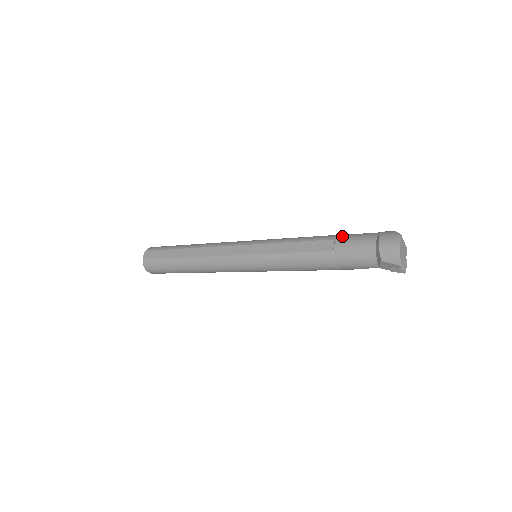
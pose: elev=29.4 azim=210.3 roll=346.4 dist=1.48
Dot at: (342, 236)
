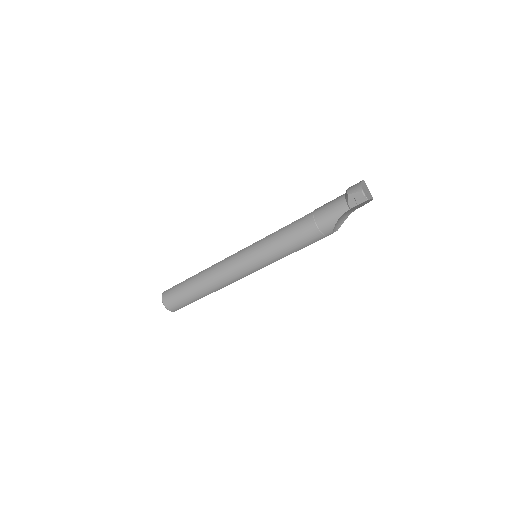
Dot at: occluded
